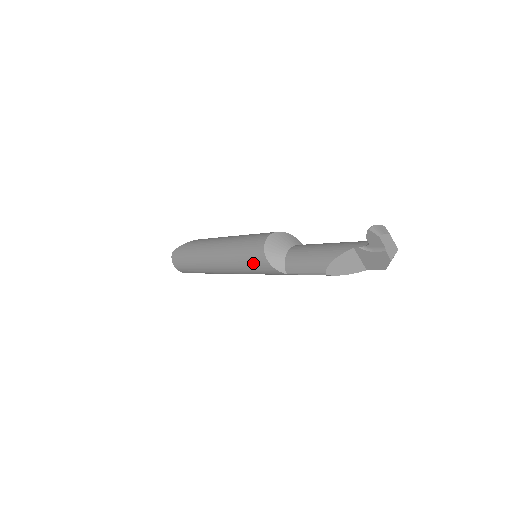
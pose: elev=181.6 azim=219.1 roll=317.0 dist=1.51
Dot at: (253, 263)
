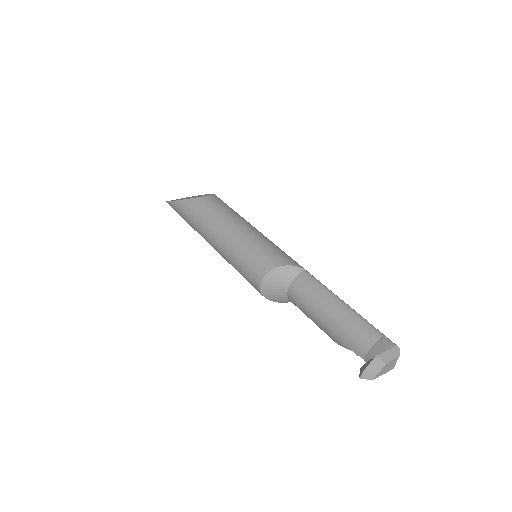
Dot at: occluded
